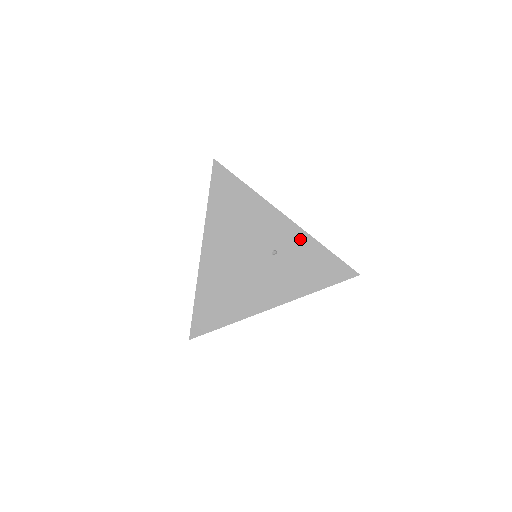
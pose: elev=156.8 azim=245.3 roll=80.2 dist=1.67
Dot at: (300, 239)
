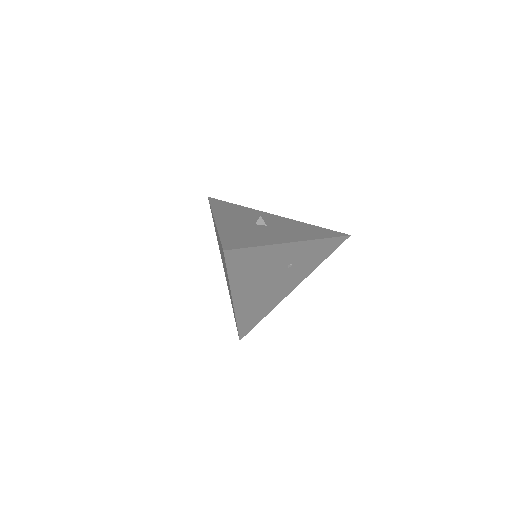
Dot at: (307, 247)
